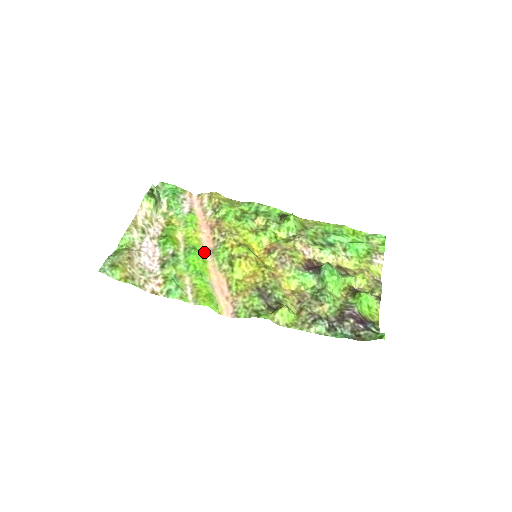
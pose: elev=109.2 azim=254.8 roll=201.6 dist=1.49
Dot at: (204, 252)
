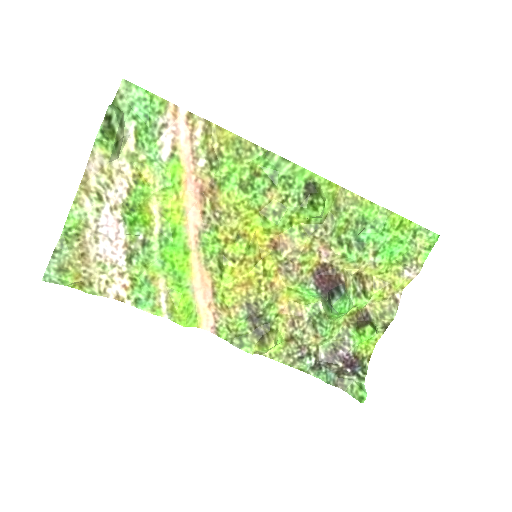
Dot at: (187, 234)
